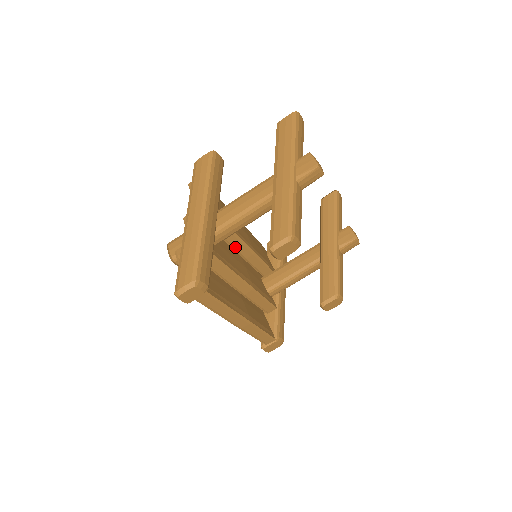
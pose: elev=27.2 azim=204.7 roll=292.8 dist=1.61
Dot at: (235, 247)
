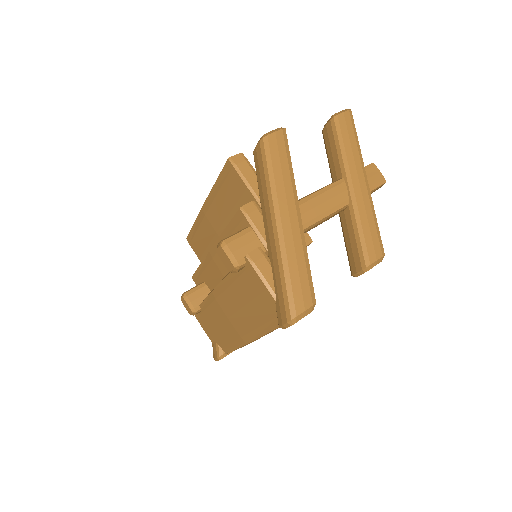
Dot at: occluded
